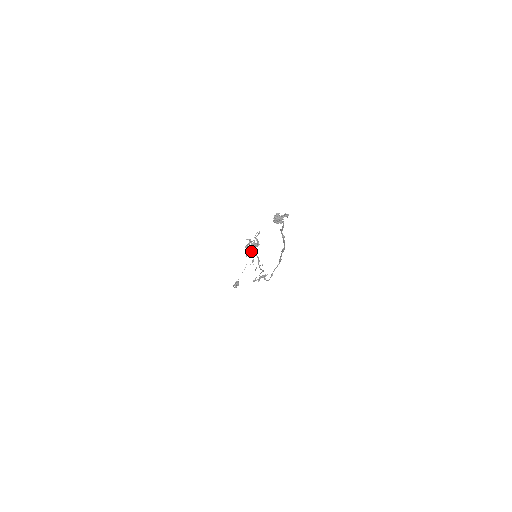
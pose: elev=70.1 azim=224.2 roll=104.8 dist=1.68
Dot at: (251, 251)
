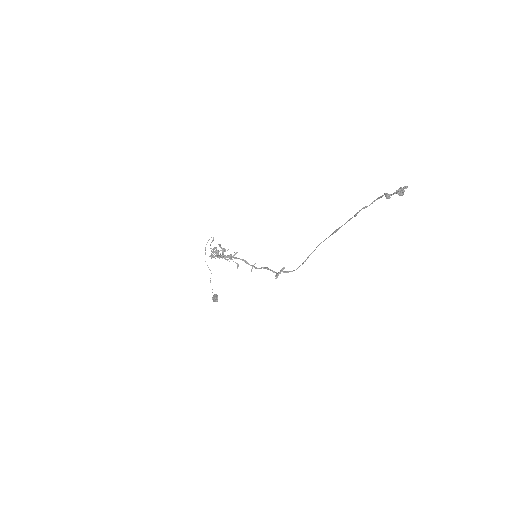
Dot at: (224, 257)
